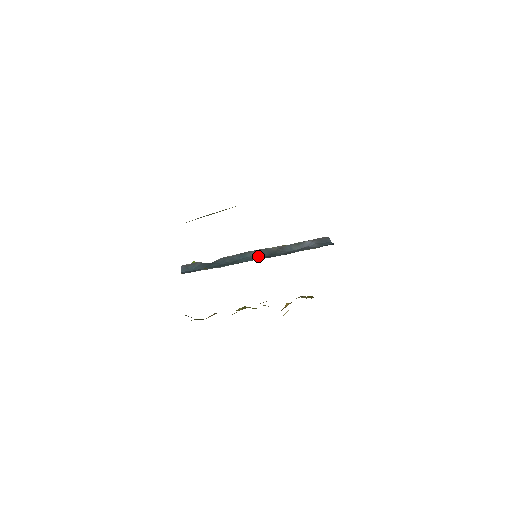
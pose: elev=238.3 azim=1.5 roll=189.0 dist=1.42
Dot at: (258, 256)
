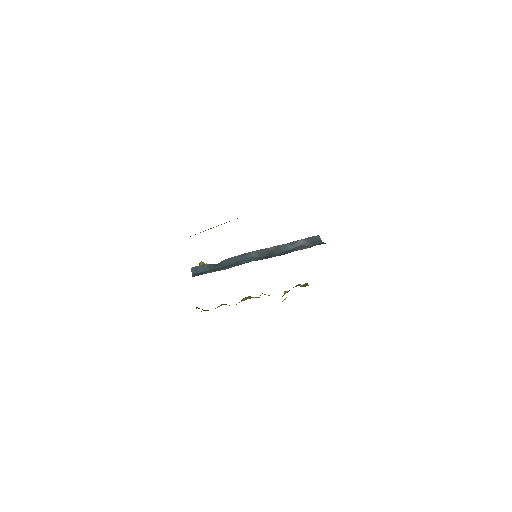
Dot at: (258, 256)
